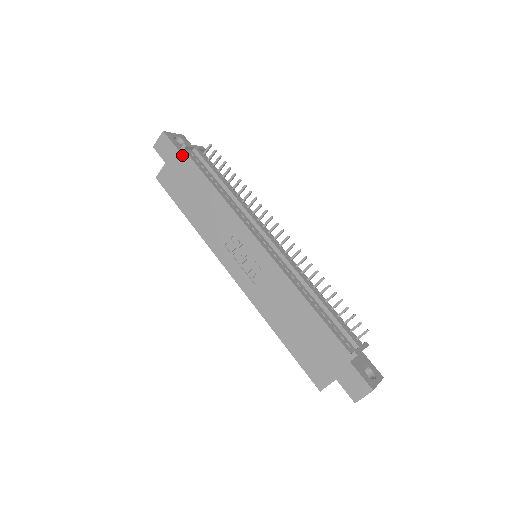
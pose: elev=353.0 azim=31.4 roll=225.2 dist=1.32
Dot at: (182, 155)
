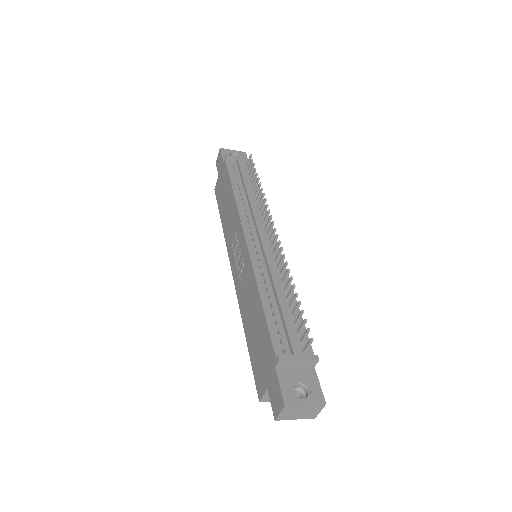
Dot at: (224, 166)
